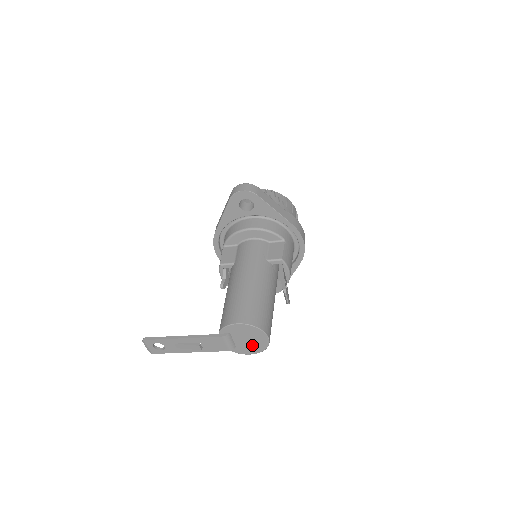
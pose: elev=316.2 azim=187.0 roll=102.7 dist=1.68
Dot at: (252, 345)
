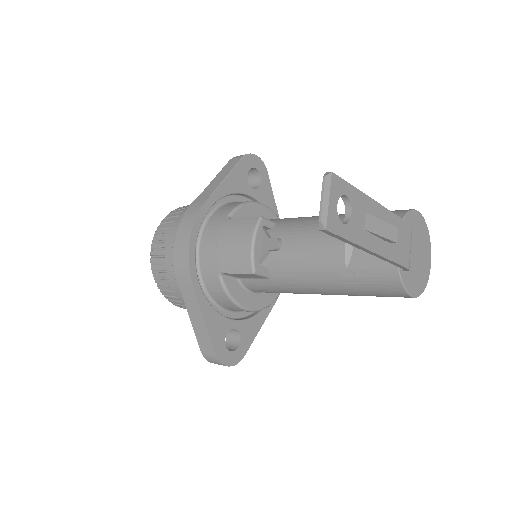
Dot at: (419, 271)
